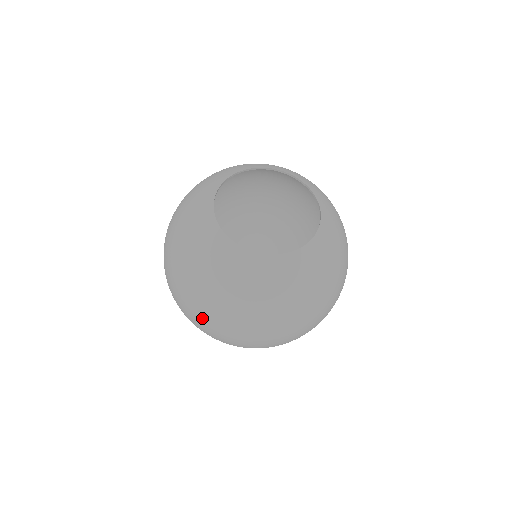
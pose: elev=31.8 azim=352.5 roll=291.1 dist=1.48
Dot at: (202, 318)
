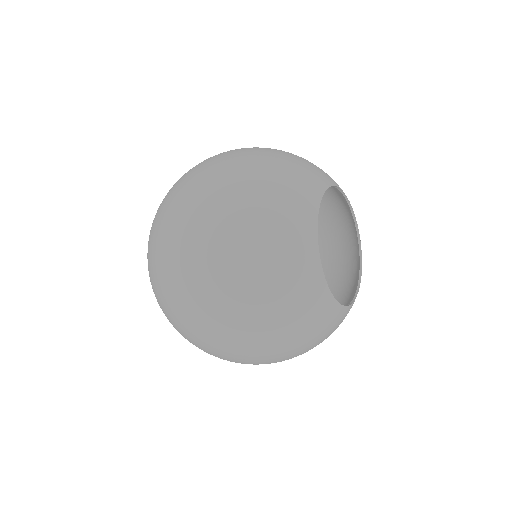
Dot at: (203, 269)
